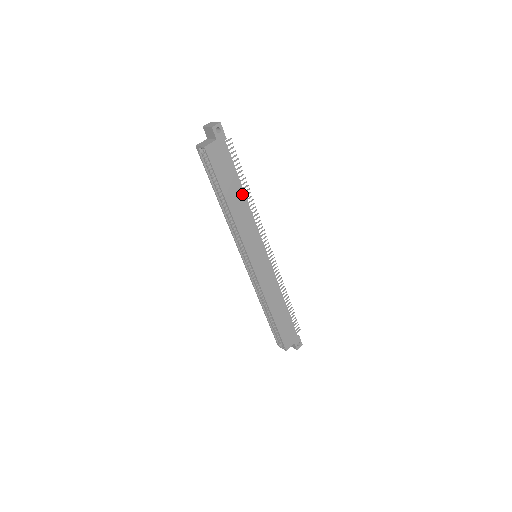
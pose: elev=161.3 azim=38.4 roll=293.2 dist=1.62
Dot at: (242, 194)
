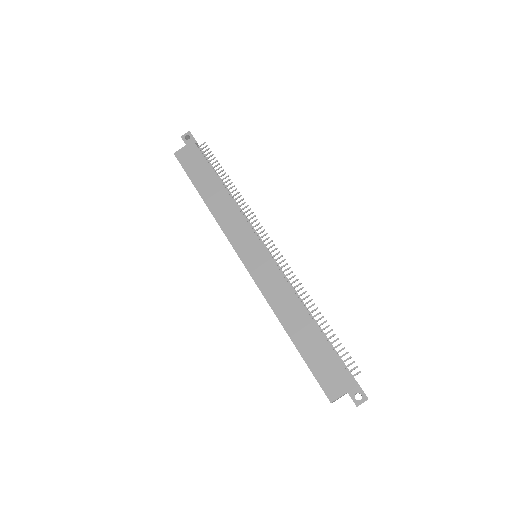
Dot at: (220, 187)
